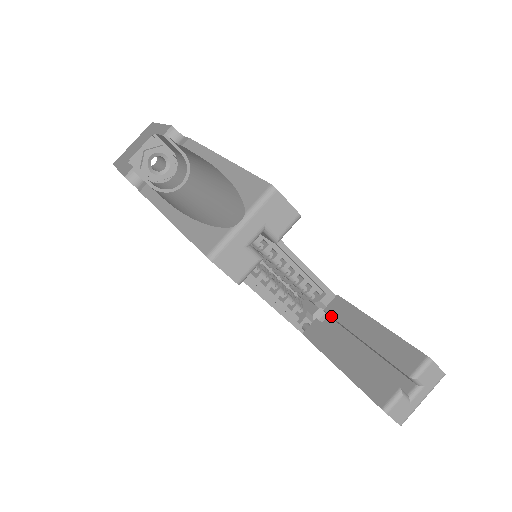
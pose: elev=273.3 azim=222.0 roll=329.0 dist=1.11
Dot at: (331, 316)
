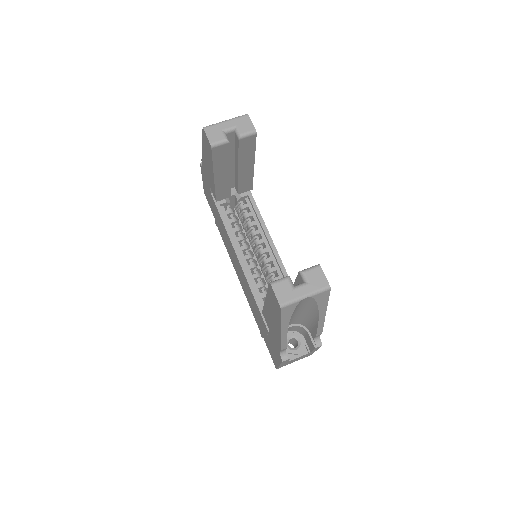
Dot at: occluded
